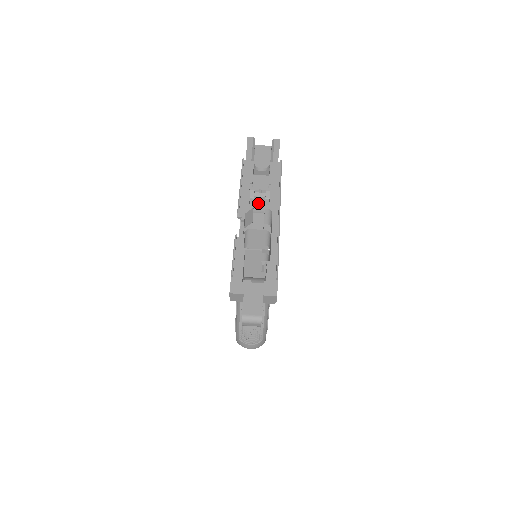
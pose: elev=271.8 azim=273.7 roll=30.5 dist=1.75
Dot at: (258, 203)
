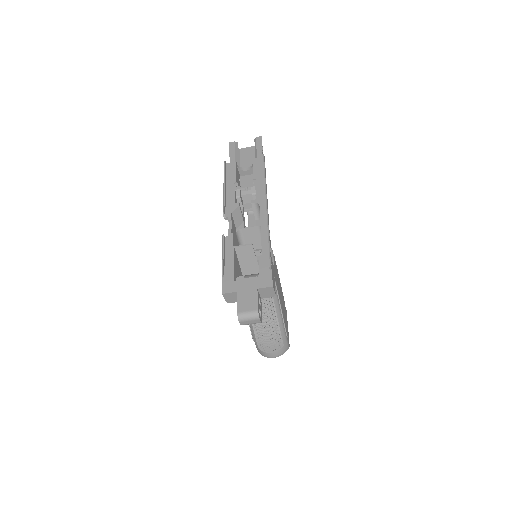
Dot at: (247, 202)
